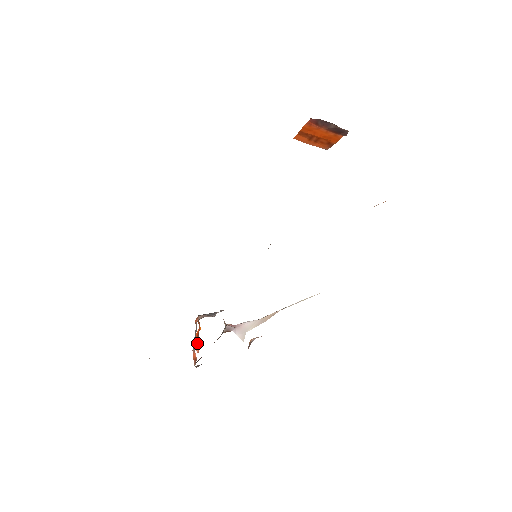
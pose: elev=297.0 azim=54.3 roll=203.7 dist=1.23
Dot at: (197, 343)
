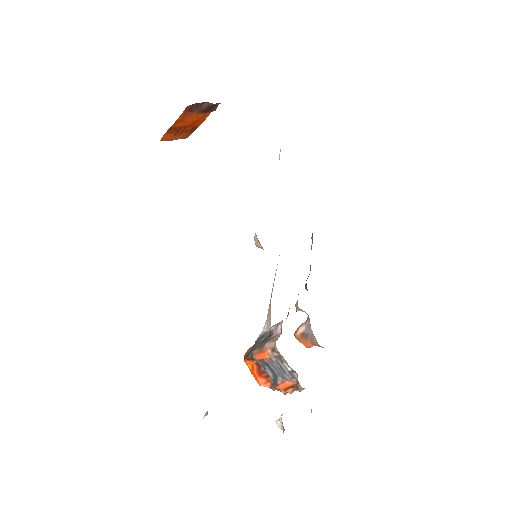
Dot at: (263, 379)
